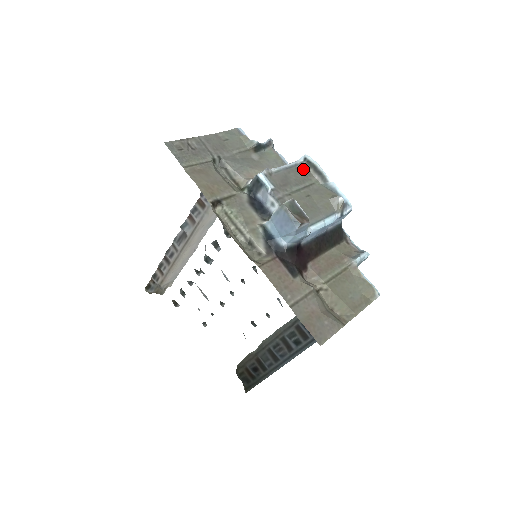
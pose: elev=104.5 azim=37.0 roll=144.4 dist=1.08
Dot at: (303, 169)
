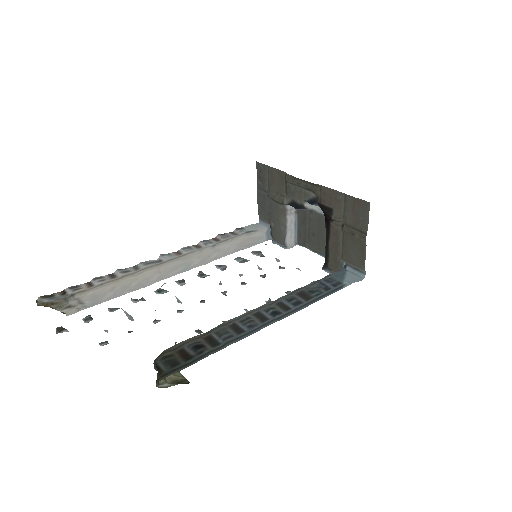
Dot at: (301, 241)
